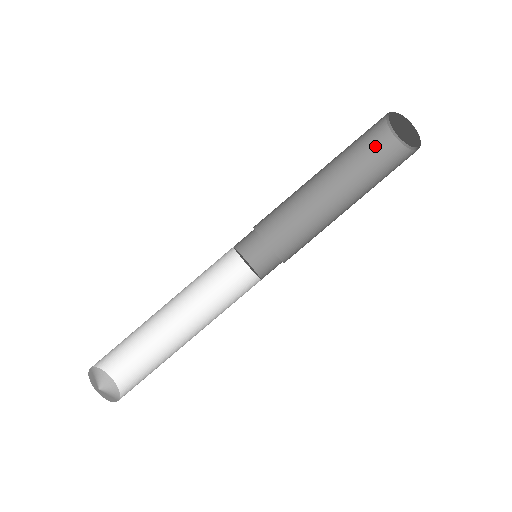
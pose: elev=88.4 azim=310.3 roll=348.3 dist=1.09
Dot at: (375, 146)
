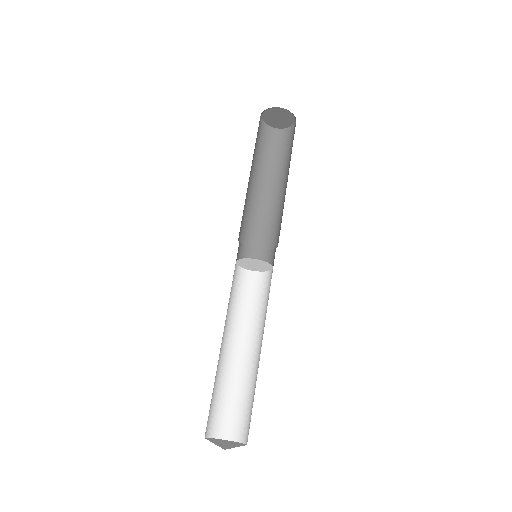
Dot at: (262, 140)
